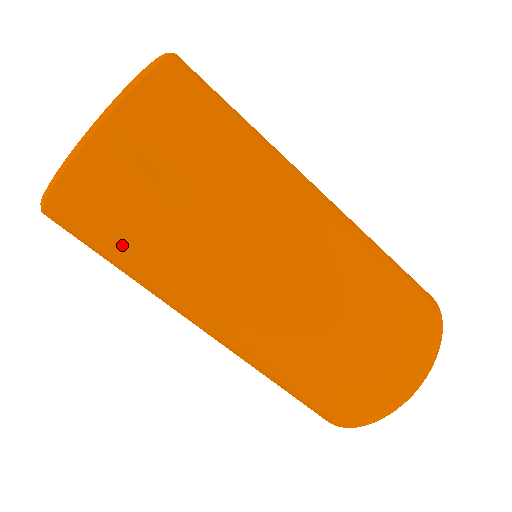
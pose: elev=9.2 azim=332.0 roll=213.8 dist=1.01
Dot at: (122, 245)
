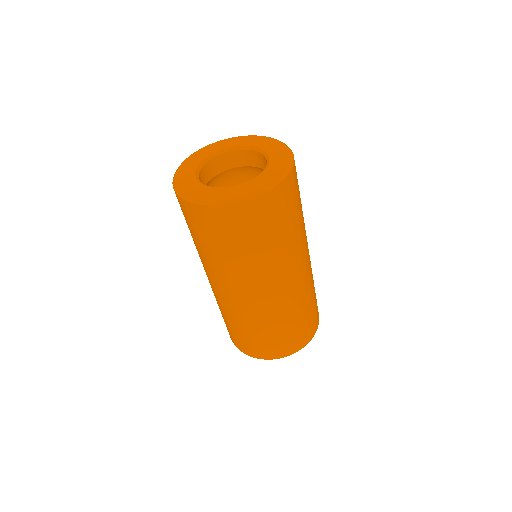
Dot at: (186, 222)
